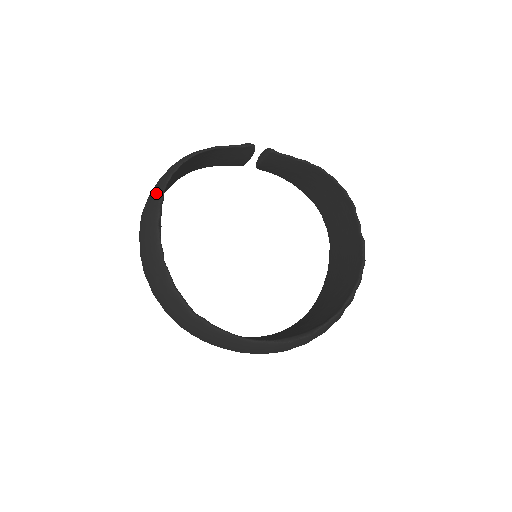
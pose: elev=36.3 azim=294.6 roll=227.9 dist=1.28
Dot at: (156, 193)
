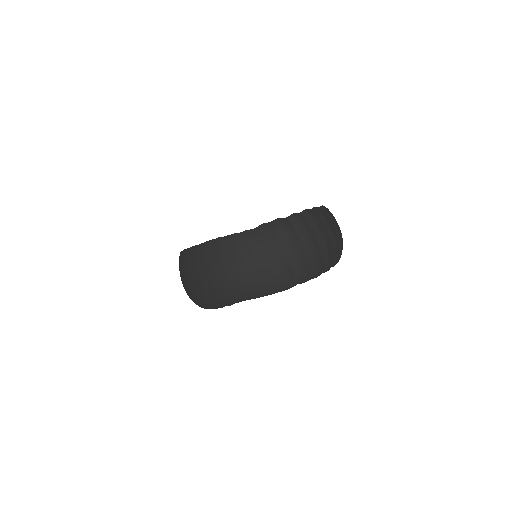
Dot at: occluded
